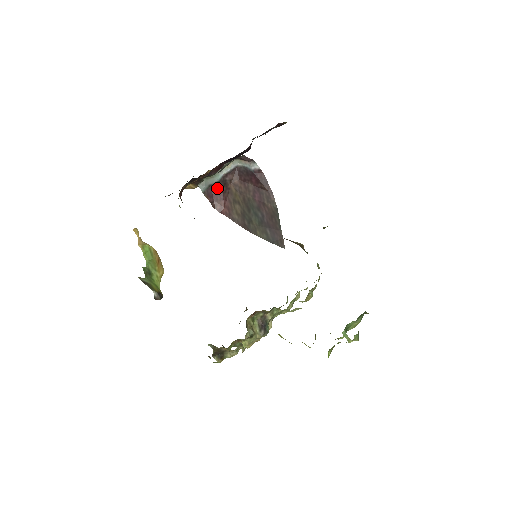
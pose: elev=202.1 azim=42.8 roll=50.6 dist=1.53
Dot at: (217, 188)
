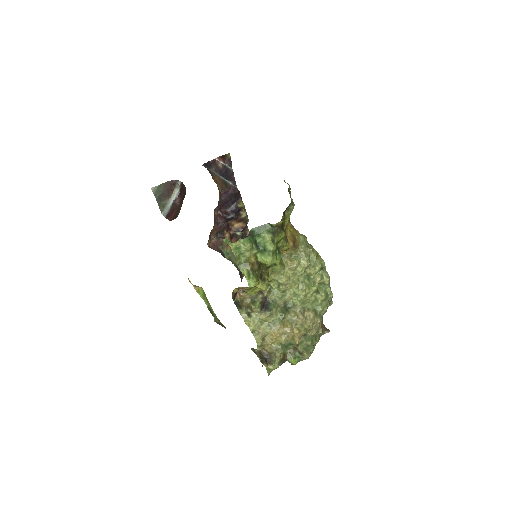
Dot at: (172, 210)
